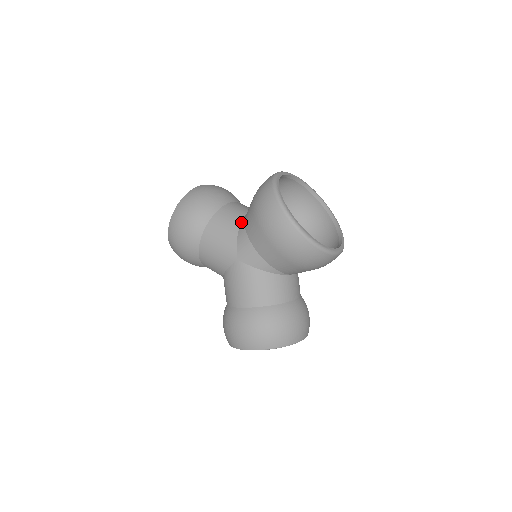
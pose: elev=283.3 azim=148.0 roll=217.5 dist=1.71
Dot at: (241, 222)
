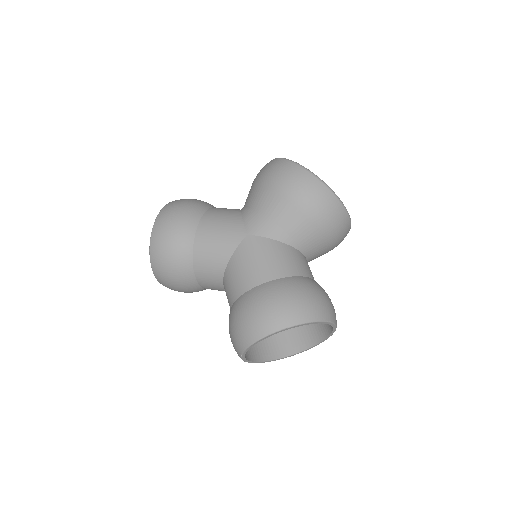
Dot at: (241, 209)
